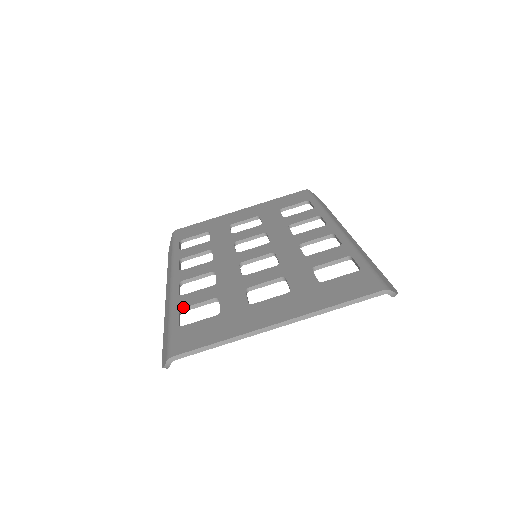
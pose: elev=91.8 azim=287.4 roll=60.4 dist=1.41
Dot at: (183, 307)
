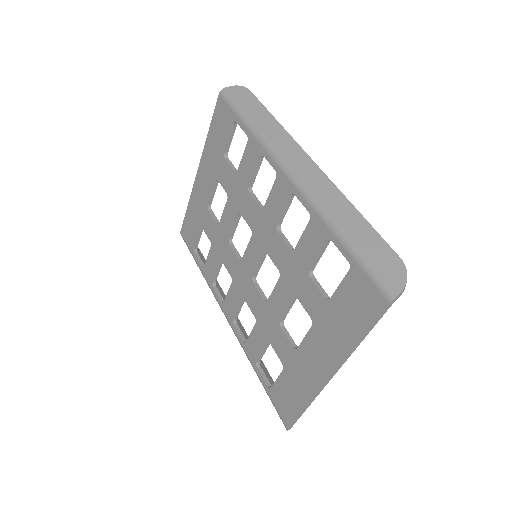
Dot at: (256, 361)
